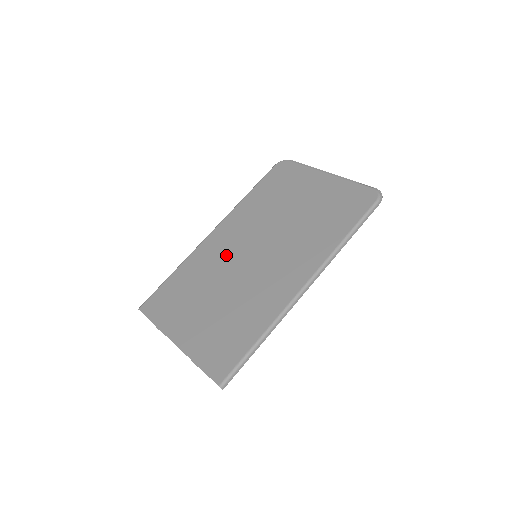
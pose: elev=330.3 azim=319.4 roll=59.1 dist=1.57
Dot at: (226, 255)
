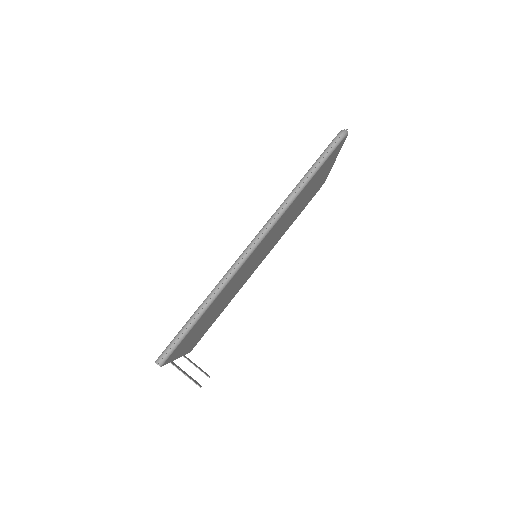
Dot at: occluded
